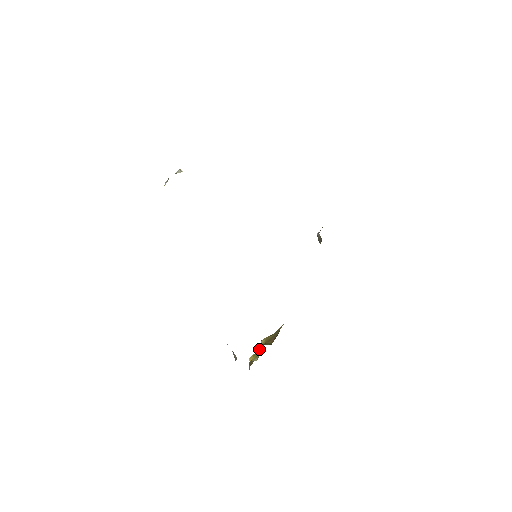
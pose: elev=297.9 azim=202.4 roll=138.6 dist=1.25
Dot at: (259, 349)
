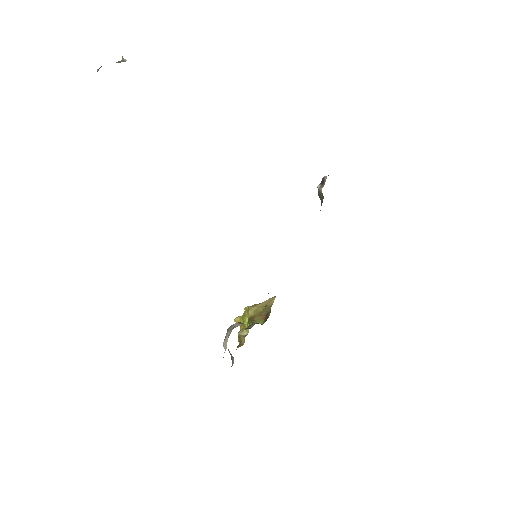
Dot at: (248, 323)
